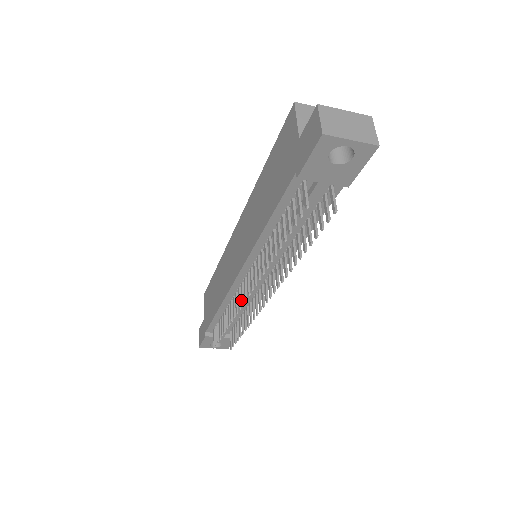
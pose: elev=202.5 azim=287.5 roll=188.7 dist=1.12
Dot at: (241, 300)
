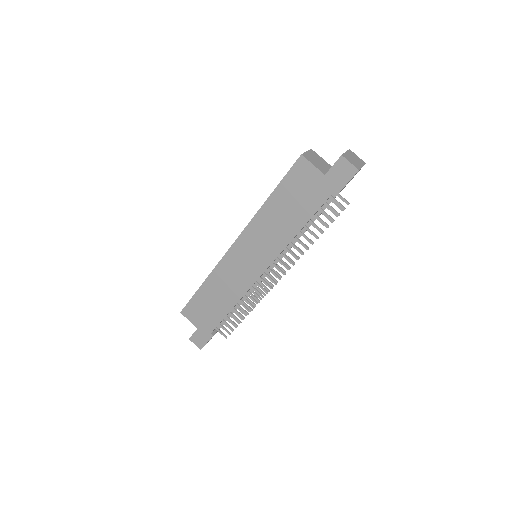
Dot at: occluded
